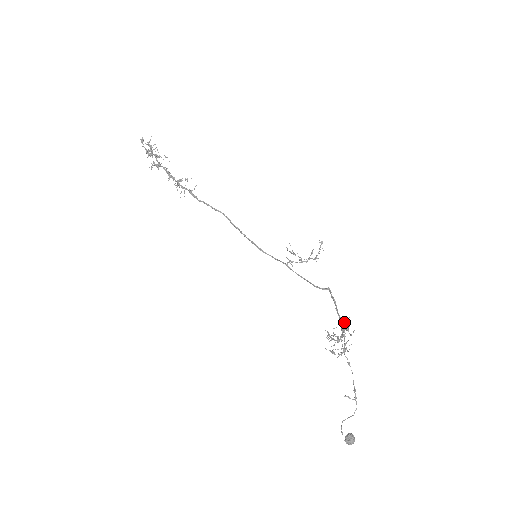
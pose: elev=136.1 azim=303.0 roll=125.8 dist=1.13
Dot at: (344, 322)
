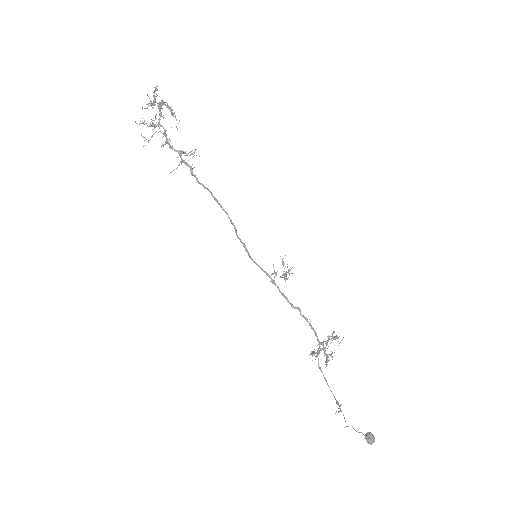
Dot at: (334, 331)
